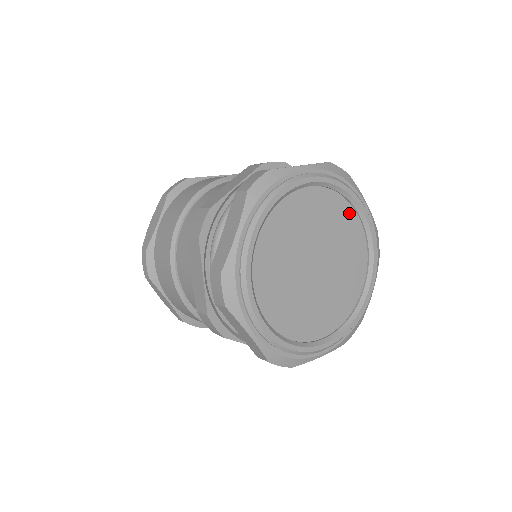
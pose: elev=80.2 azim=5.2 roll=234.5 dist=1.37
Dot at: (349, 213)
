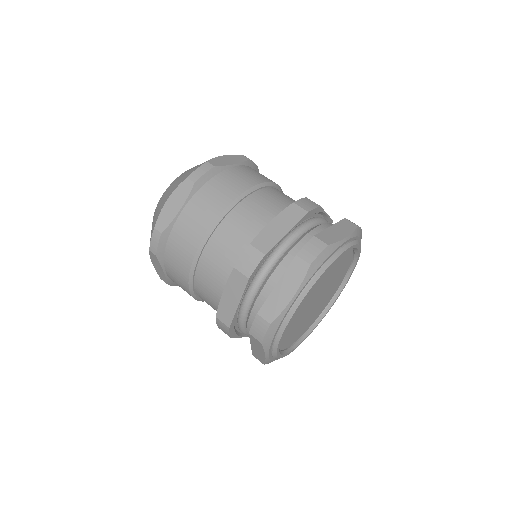
Dot at: (349, 259)
